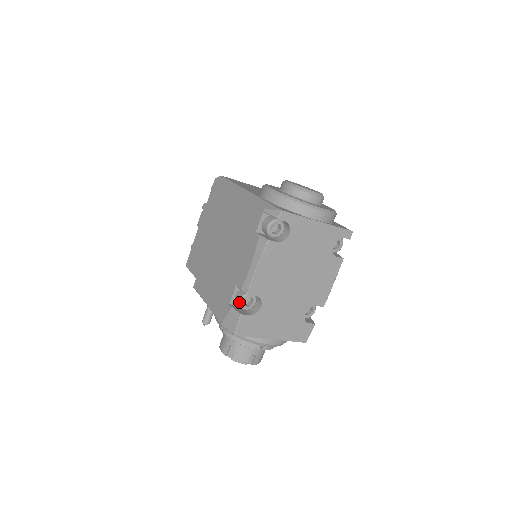
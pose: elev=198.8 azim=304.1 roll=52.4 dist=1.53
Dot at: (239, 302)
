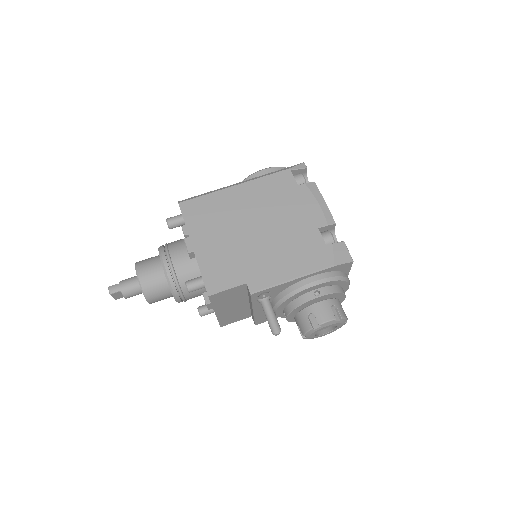
Dot at: (332, 237)
